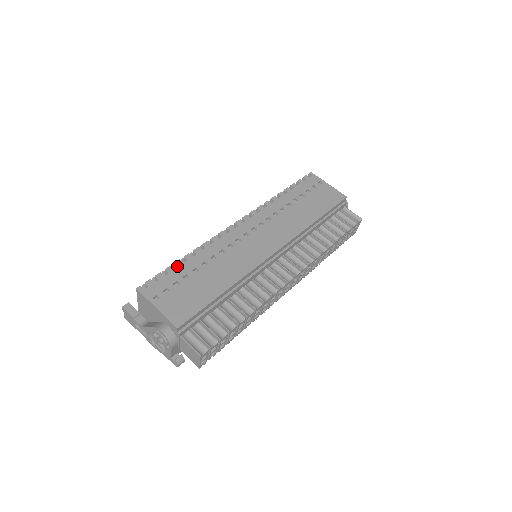
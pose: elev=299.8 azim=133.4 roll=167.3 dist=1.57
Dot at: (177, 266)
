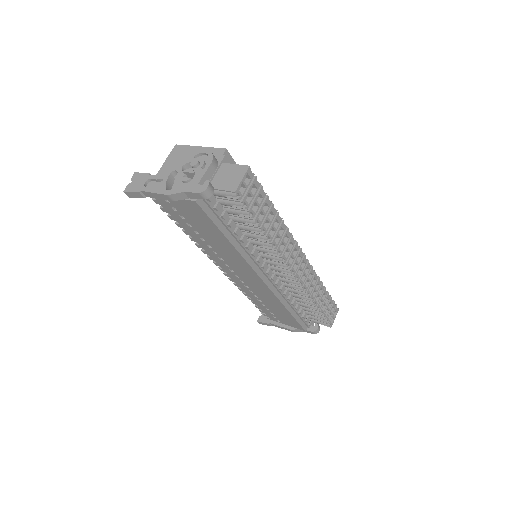
Dot at: occluded
